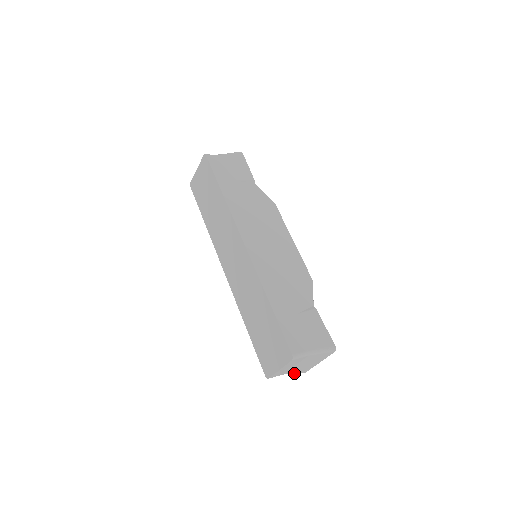
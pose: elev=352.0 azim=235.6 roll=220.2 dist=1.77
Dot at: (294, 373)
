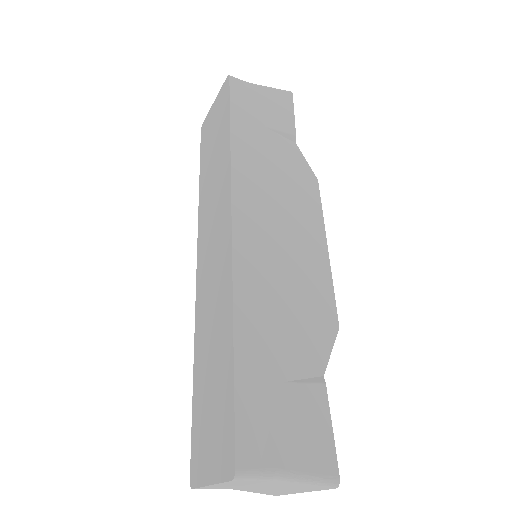
Dot at: (251, 491)
